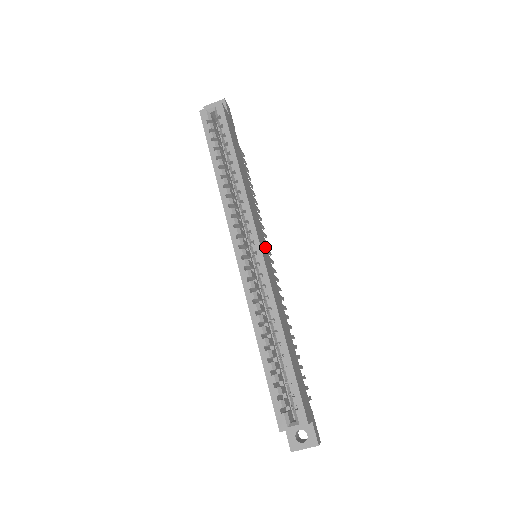
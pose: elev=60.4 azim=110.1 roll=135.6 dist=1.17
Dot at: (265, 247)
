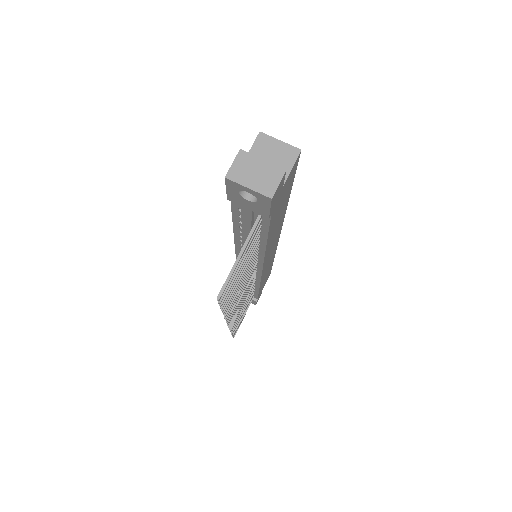
Dot at: occluded
